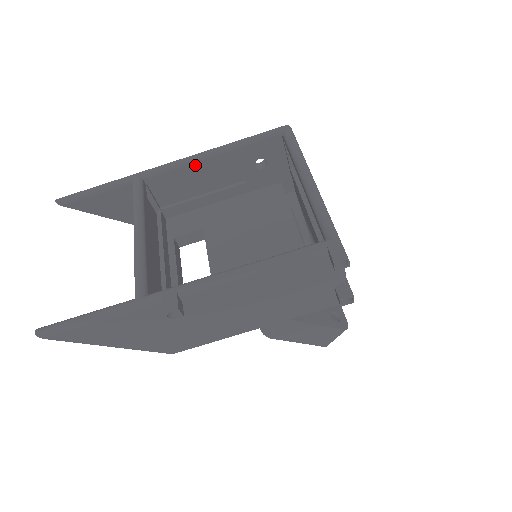
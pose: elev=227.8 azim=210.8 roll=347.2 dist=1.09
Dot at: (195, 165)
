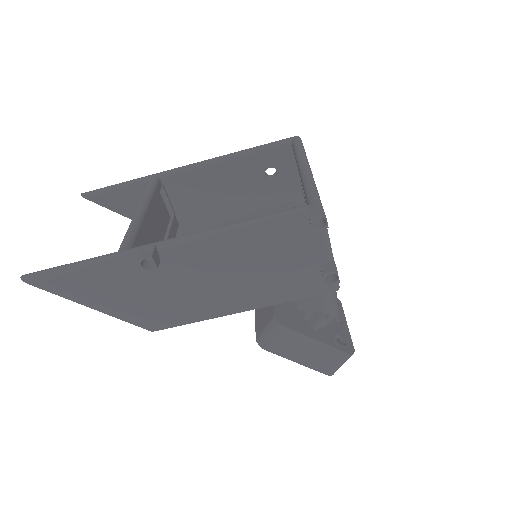
Dot at: (208, 168)
